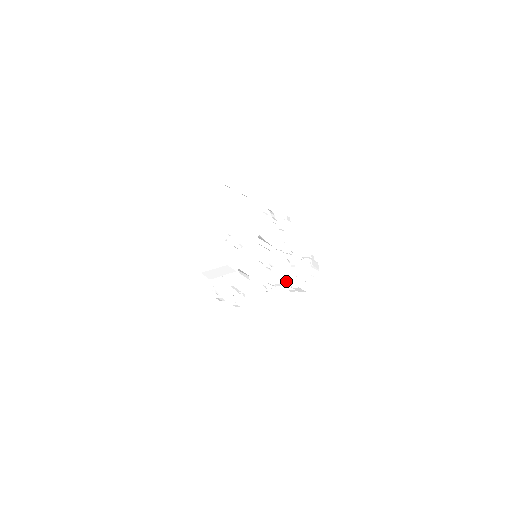
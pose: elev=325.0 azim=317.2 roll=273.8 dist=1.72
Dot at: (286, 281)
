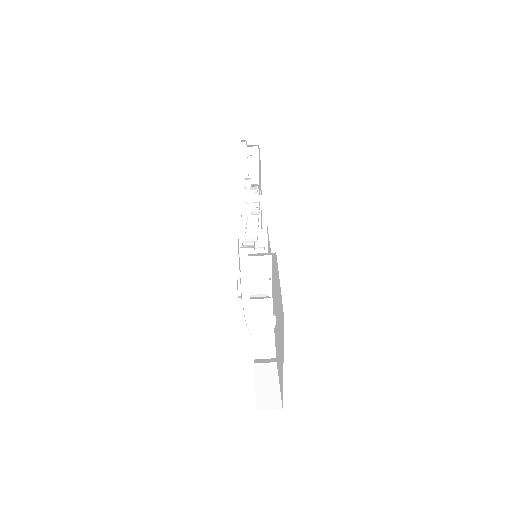
Dot at: occluded
